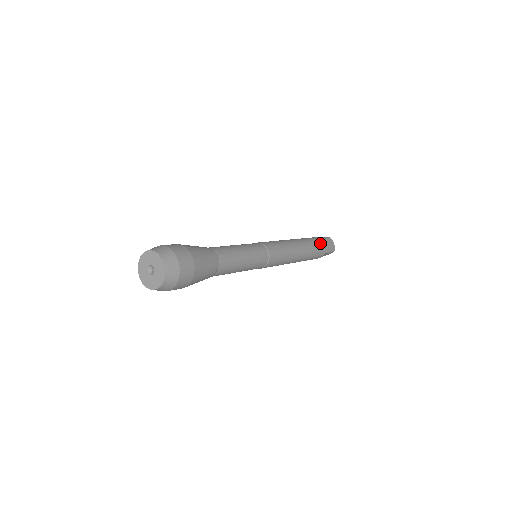
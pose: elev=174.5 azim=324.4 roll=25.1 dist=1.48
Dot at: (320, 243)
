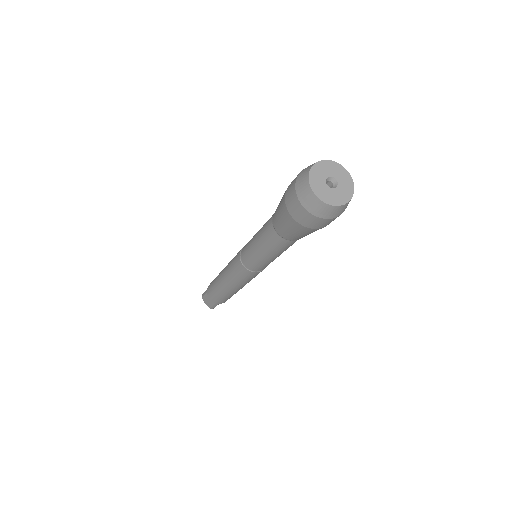
Dot at: occluded
